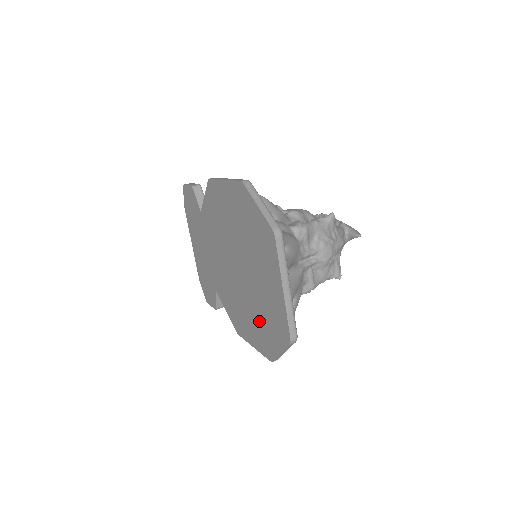
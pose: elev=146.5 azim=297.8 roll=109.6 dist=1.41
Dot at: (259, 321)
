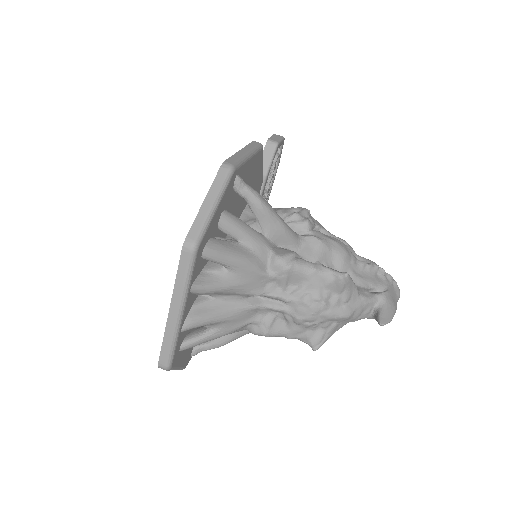
Dot at: occluded
